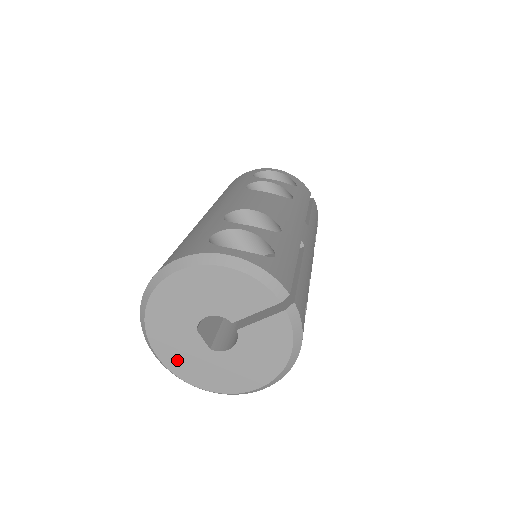
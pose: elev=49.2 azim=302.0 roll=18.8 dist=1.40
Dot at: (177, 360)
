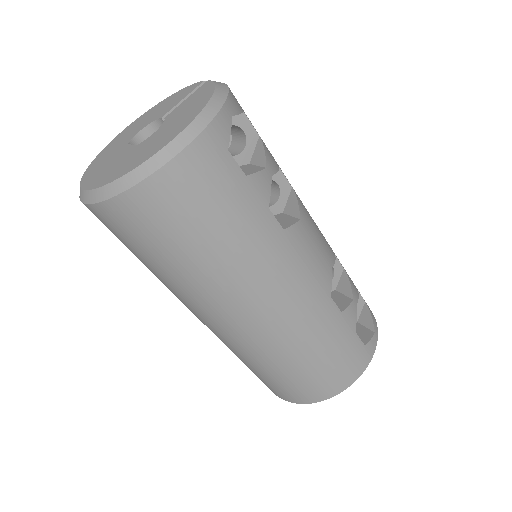
Dot at: (100, 176)
